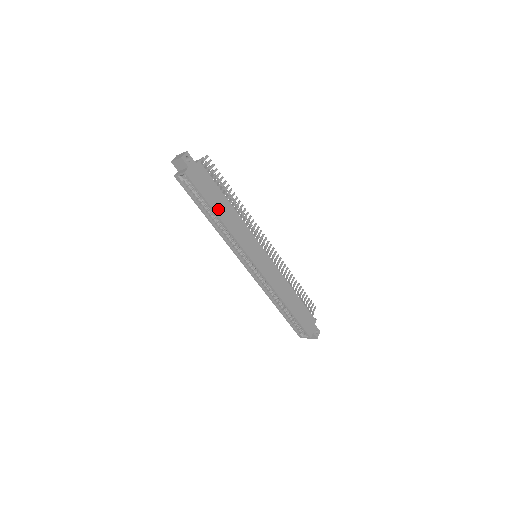
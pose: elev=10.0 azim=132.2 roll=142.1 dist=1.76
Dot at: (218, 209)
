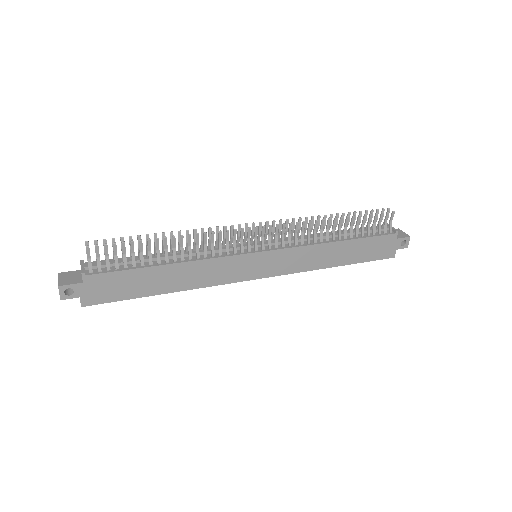
Dot at: (158, 288)
